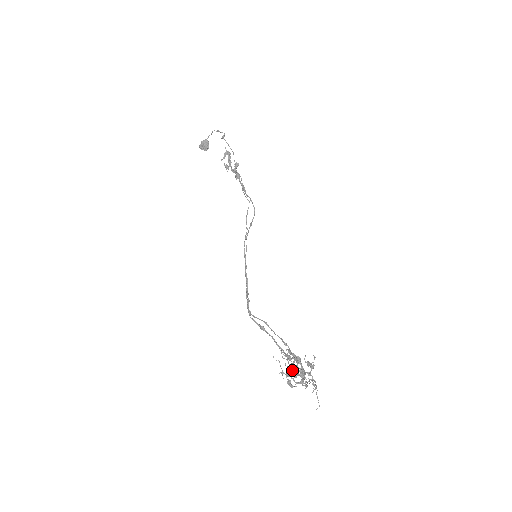
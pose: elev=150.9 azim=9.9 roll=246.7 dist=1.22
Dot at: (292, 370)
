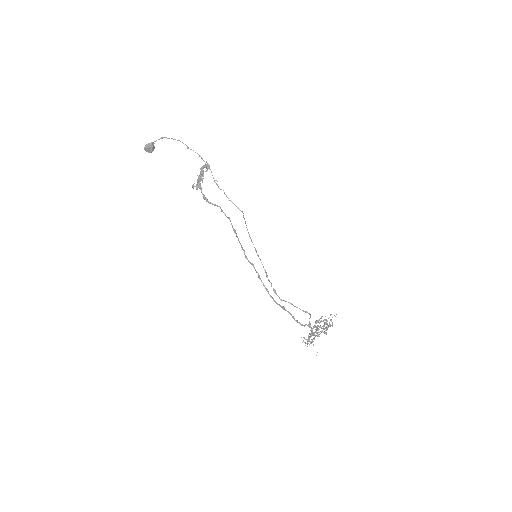
Dot at: (318, 330)
